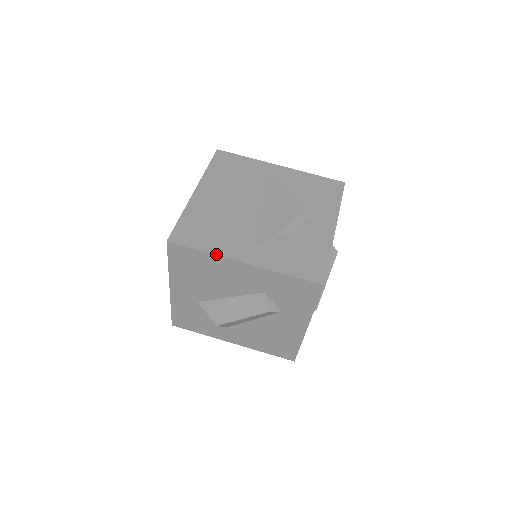
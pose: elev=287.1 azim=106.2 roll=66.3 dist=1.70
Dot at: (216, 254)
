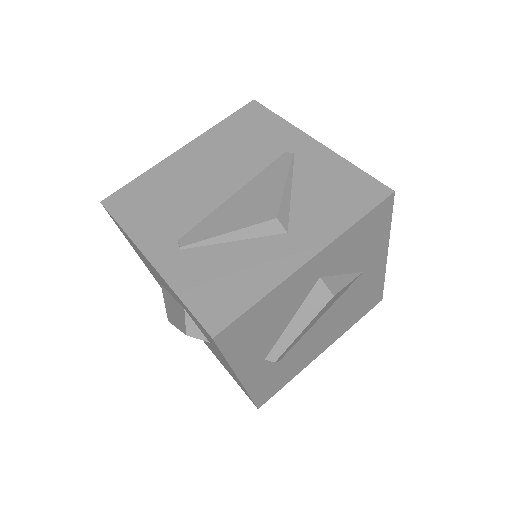
Dot at: (130, 237)
